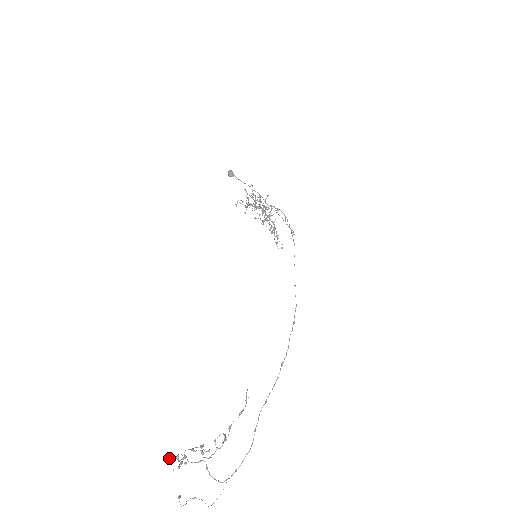
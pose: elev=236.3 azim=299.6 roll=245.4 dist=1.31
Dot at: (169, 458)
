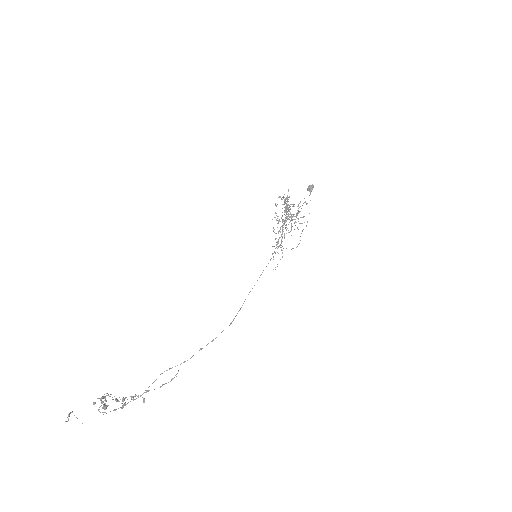
Dot at: (105, 408)
